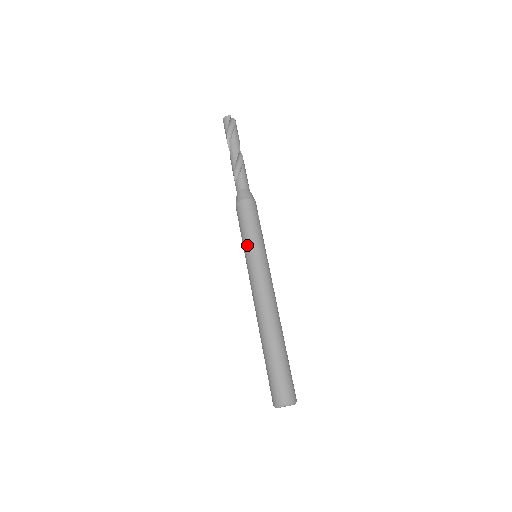
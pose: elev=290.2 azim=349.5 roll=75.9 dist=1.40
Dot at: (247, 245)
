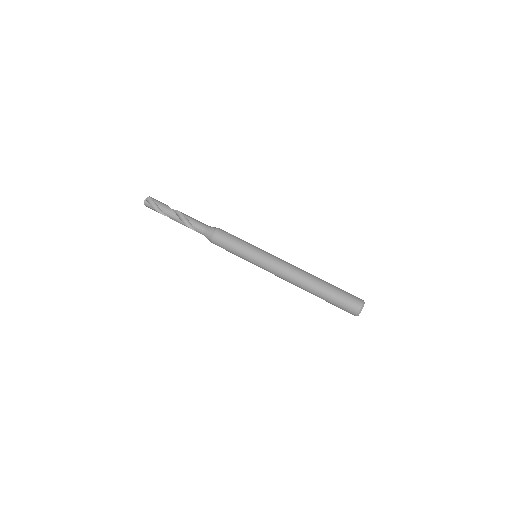
Dot at: (245, 258)
